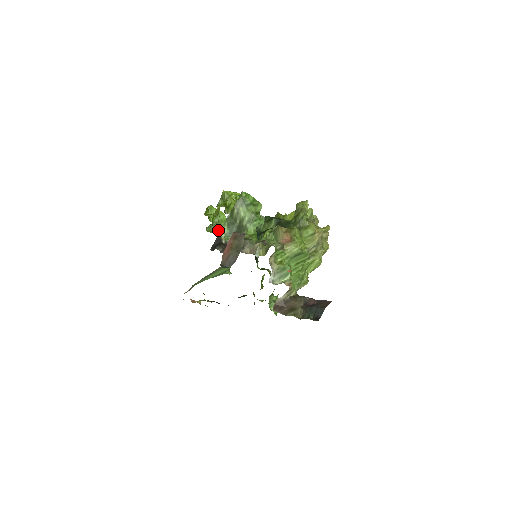
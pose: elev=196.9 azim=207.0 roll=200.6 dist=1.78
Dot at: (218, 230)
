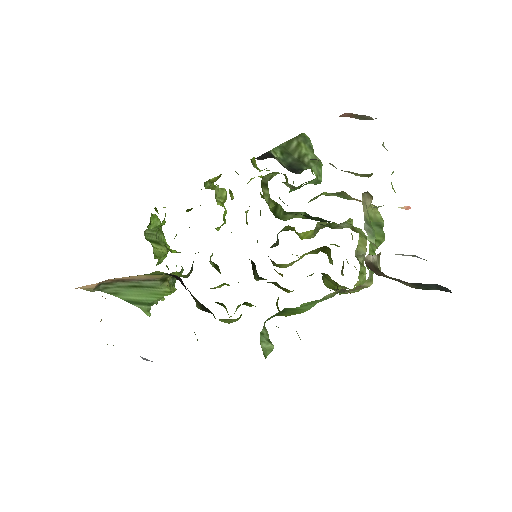
Dot at: (156, 245)
